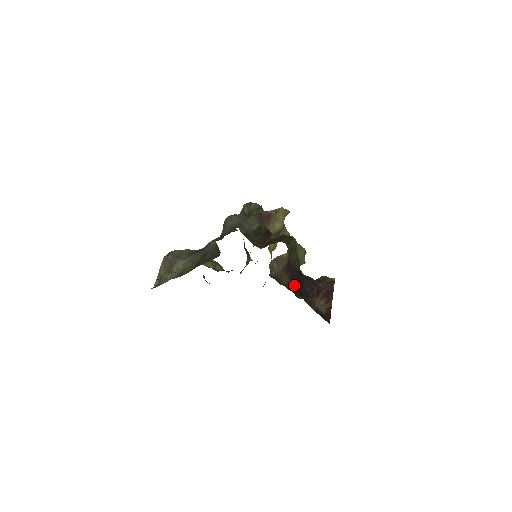
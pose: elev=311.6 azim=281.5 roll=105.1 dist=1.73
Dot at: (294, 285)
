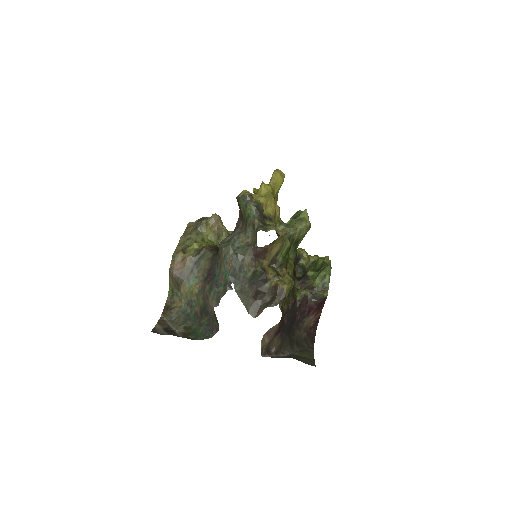
Dot at: (284, 338)
